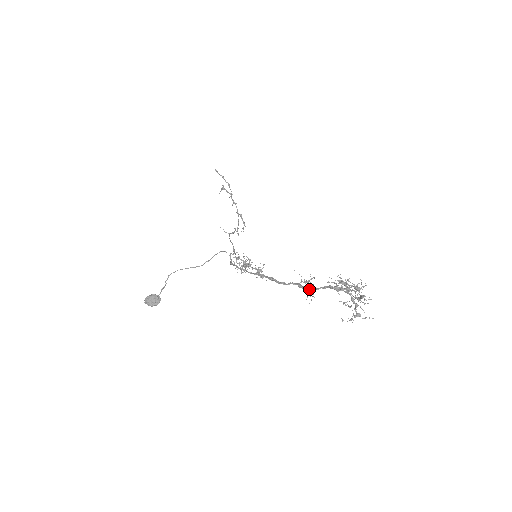
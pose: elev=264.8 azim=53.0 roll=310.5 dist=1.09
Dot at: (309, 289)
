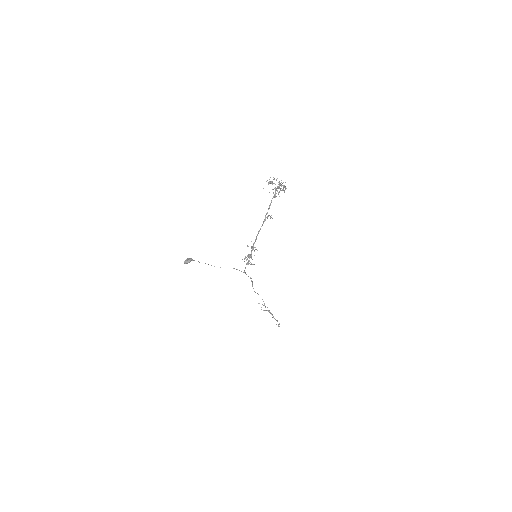
Dot at: (267, 213)
